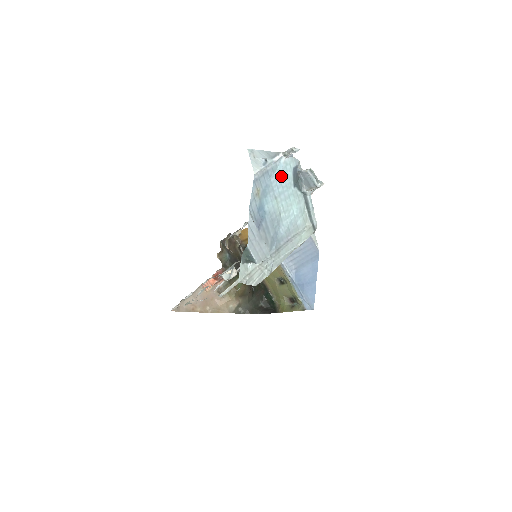
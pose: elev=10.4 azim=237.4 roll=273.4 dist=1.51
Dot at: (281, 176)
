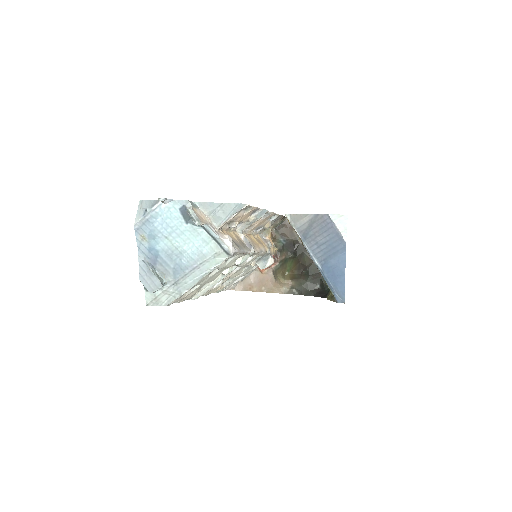
Dot at: (166, 219)
